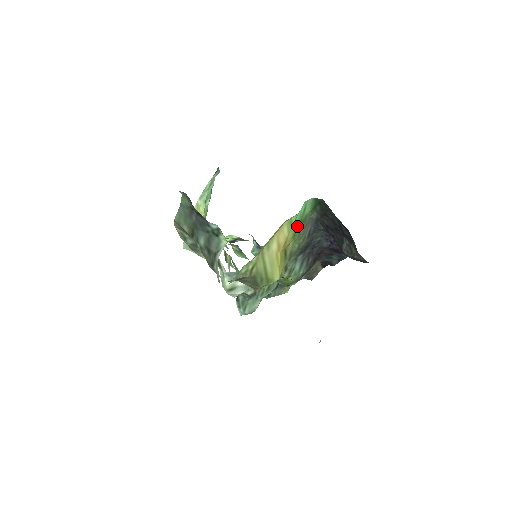
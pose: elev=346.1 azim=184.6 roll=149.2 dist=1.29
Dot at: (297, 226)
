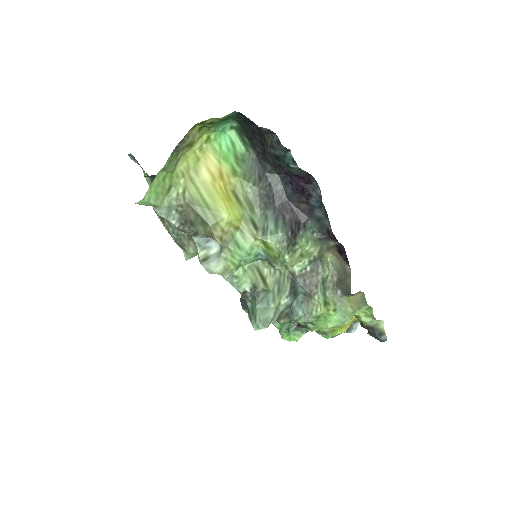
Dot at: (233, 162)
